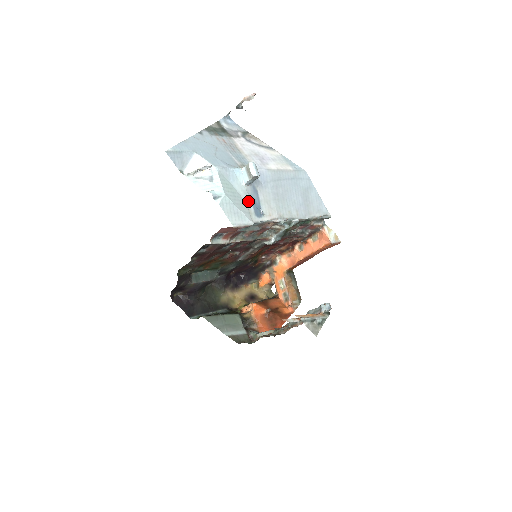
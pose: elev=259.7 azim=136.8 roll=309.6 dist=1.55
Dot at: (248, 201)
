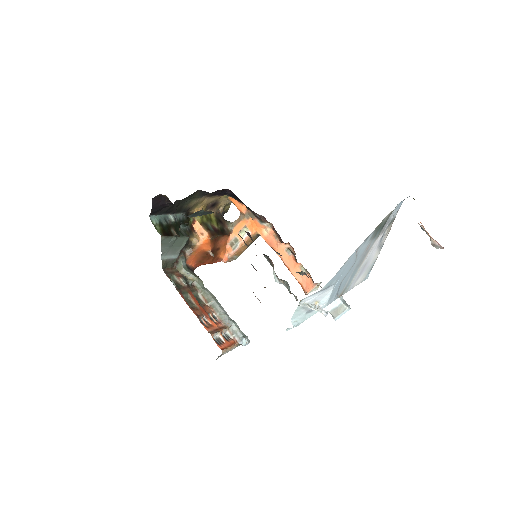
Dot at: occluded
